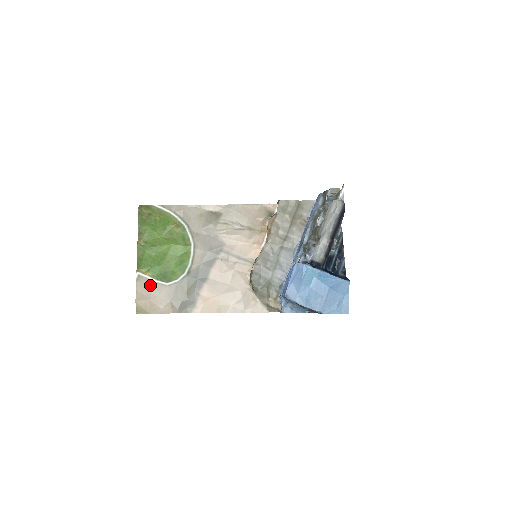
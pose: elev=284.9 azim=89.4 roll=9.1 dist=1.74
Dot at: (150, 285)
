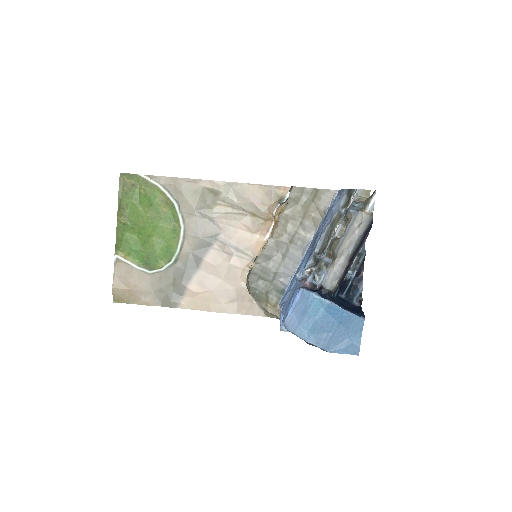
Dot at: (130, 271)
